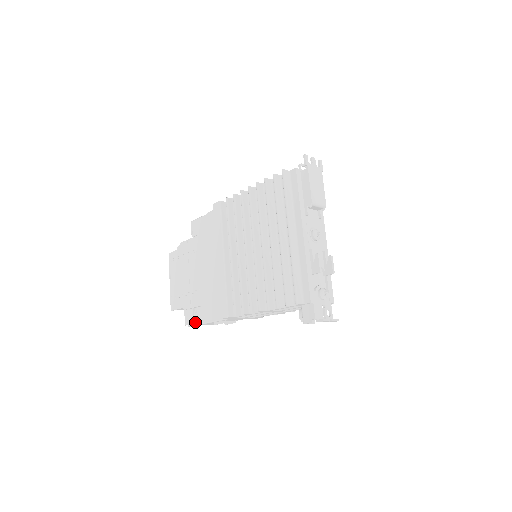
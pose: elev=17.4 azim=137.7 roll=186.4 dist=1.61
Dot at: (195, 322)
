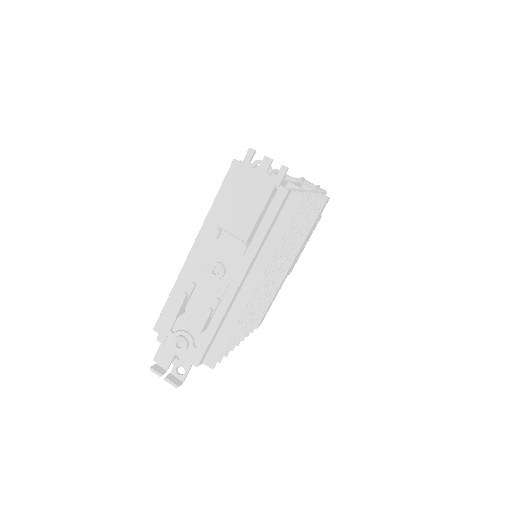
Dot at: occluded
